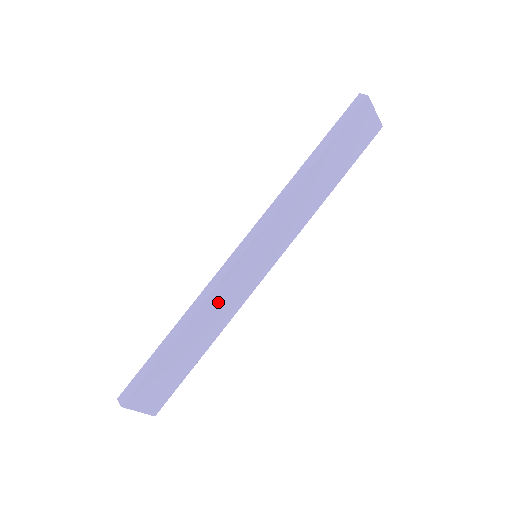
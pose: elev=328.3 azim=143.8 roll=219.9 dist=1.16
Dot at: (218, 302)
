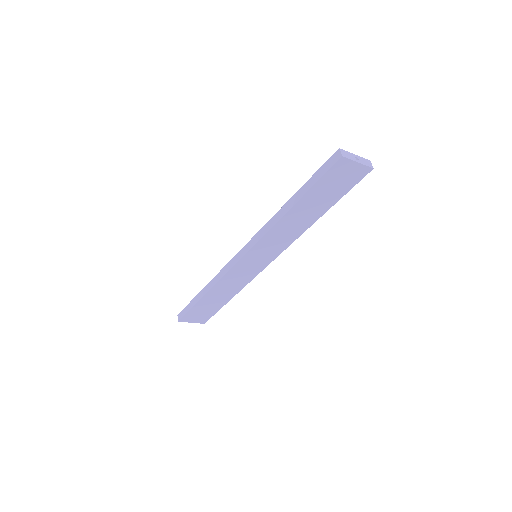
Dot at: (229, 281)
